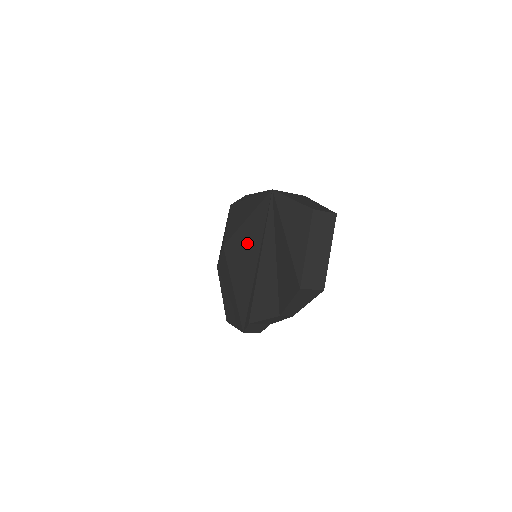
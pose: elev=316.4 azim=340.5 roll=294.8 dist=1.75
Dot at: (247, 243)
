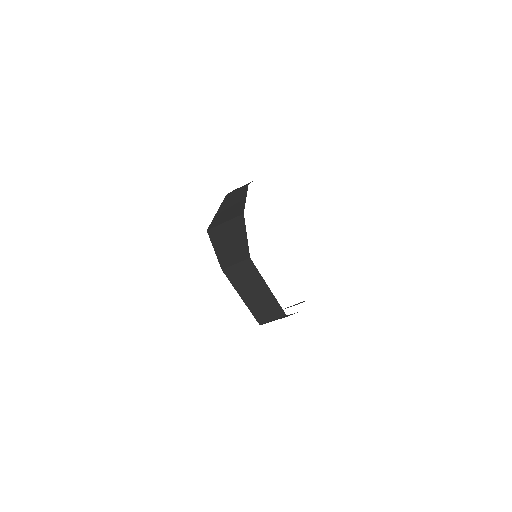
Dot at: occluded
